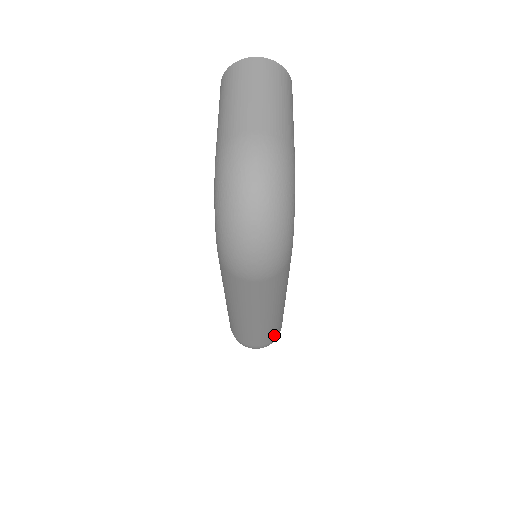
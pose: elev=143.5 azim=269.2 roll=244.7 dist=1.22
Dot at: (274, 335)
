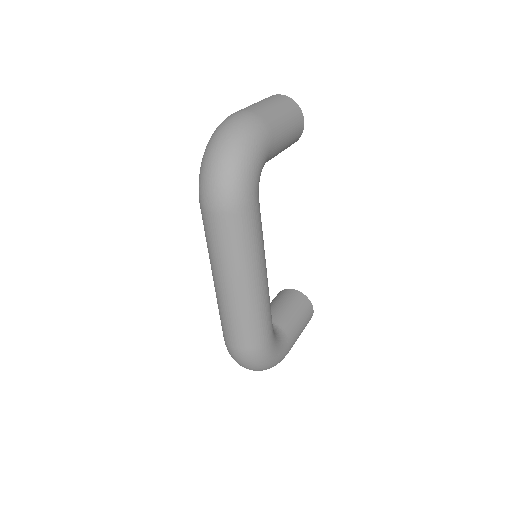
Dot at: (253, 338)
